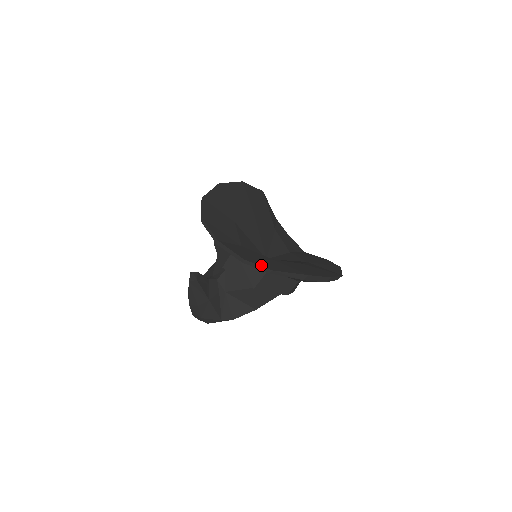
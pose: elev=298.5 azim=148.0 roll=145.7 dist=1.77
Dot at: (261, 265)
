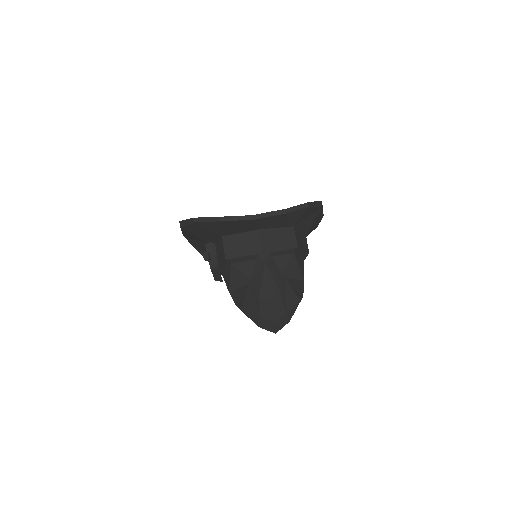
Dot at: (298, 206)
